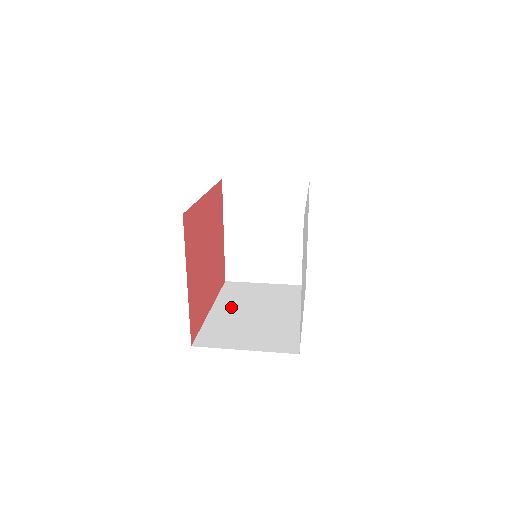
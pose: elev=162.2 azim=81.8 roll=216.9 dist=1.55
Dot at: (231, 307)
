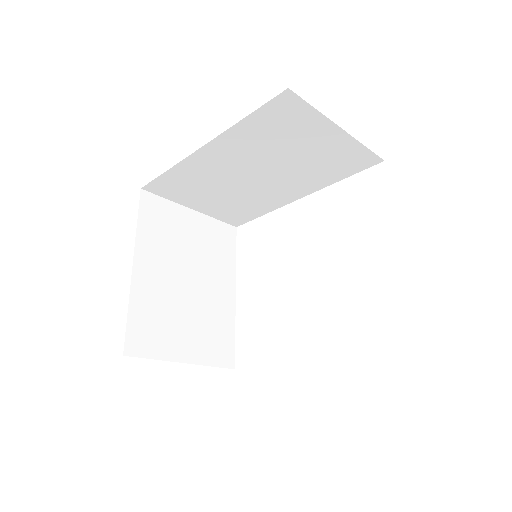
Dot at: occluded
